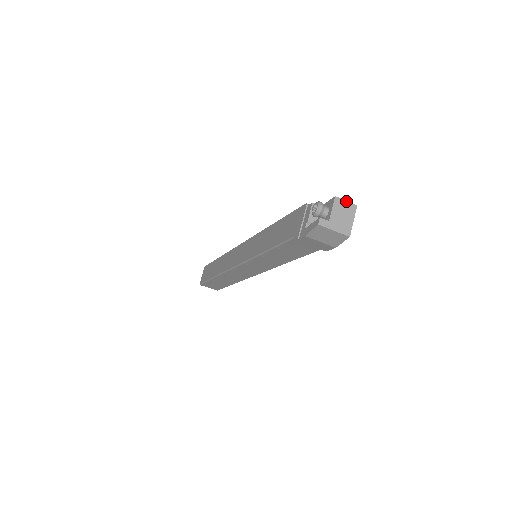
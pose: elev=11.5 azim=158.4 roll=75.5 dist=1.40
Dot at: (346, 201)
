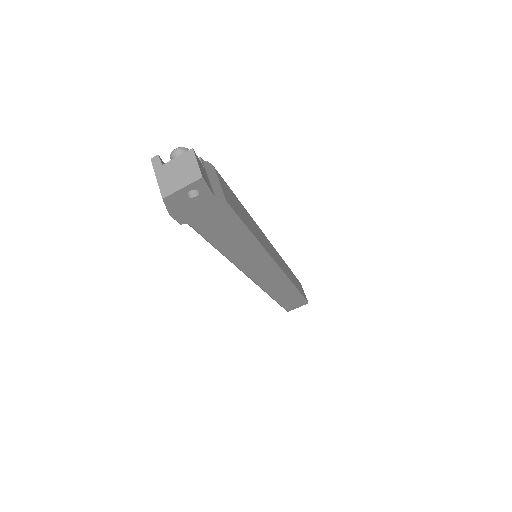
Dot at: (197, 162)
